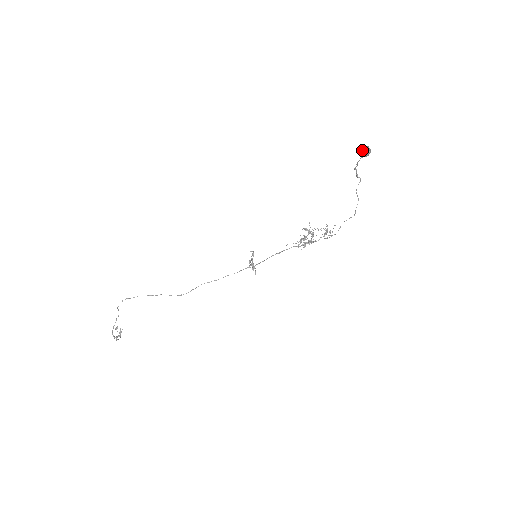
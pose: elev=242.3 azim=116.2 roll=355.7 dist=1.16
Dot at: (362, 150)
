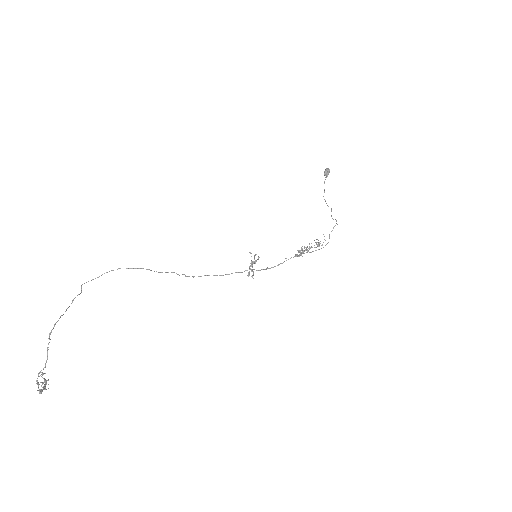
Dot at: (324, 172)
